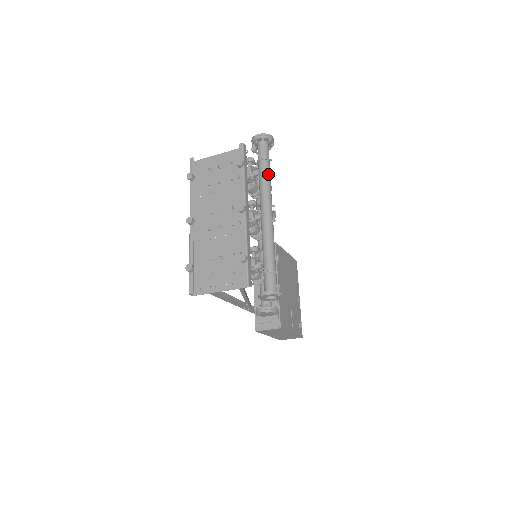
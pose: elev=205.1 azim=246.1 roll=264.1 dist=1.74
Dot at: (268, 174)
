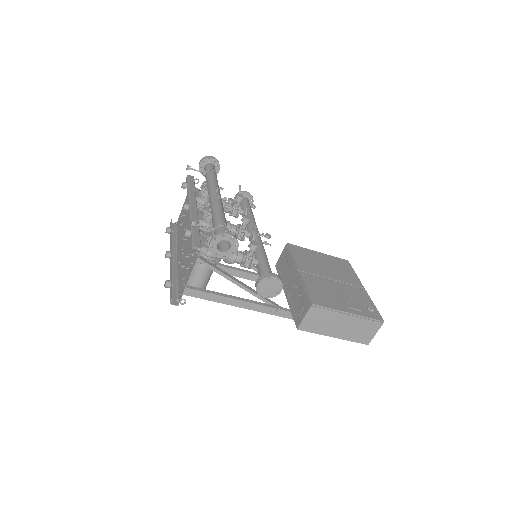
Dot at: (211, 177)
